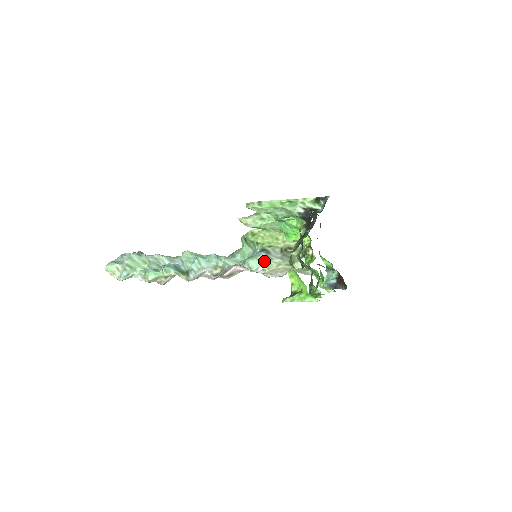
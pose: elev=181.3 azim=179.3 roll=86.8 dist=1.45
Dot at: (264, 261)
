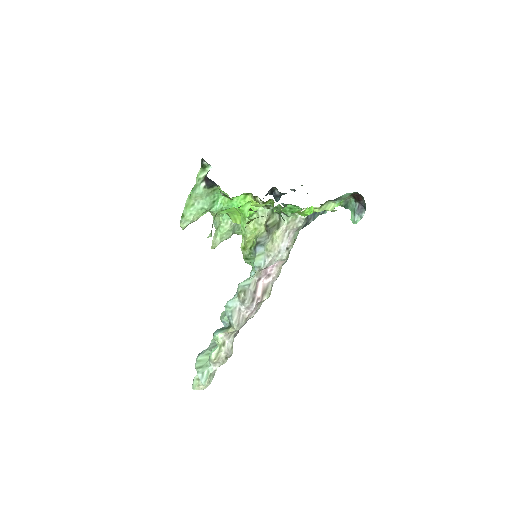
Dot at: (262, 251)
